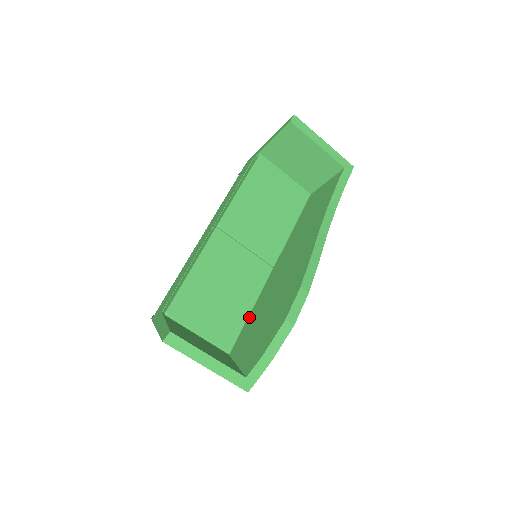
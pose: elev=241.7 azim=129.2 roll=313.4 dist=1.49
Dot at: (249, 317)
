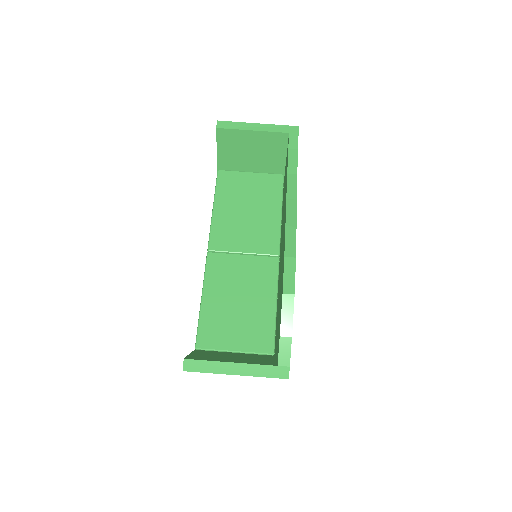
Dot at: (277, 312)
